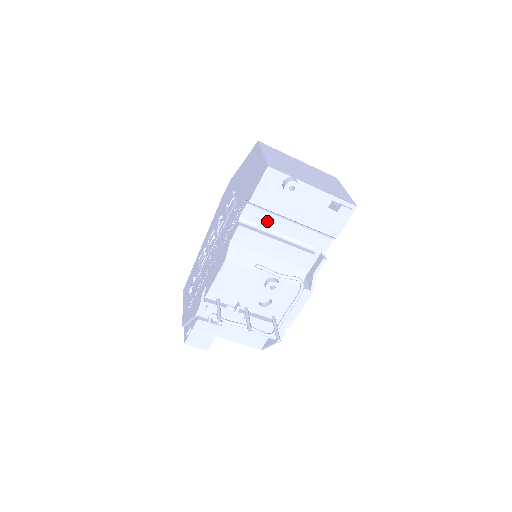
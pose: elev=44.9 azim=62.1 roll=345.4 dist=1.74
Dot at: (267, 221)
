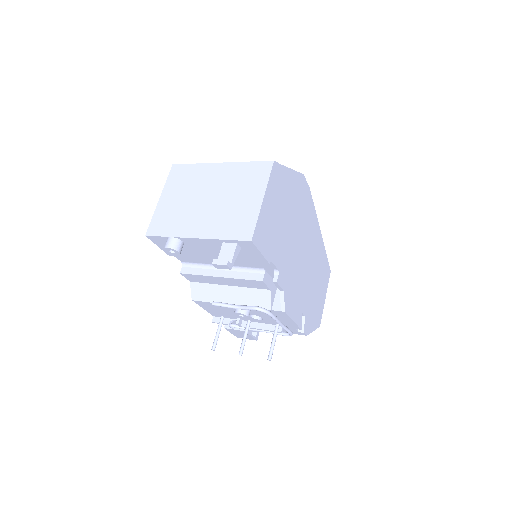
Dot at: (202, 260)
